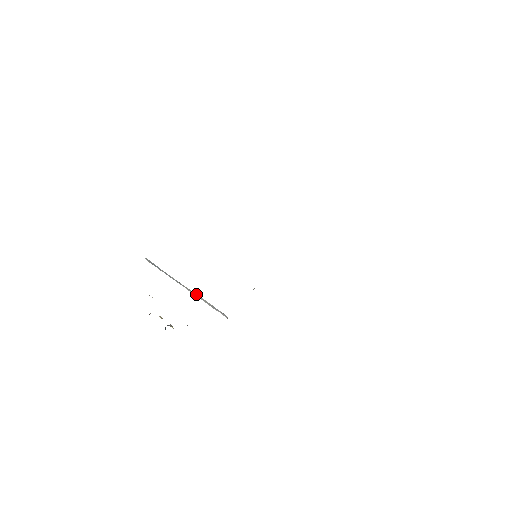
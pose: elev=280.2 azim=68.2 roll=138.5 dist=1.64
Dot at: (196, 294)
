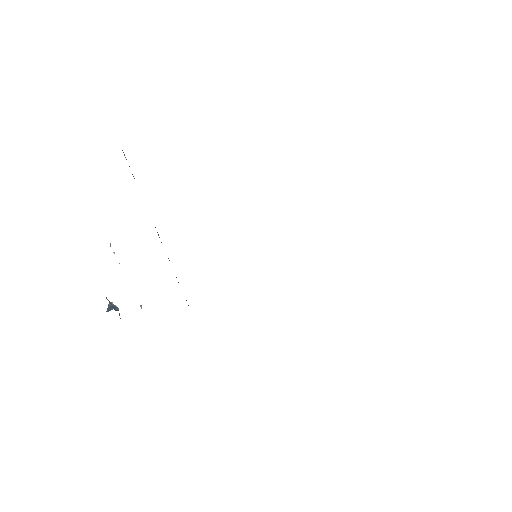
Dot at: occluded
